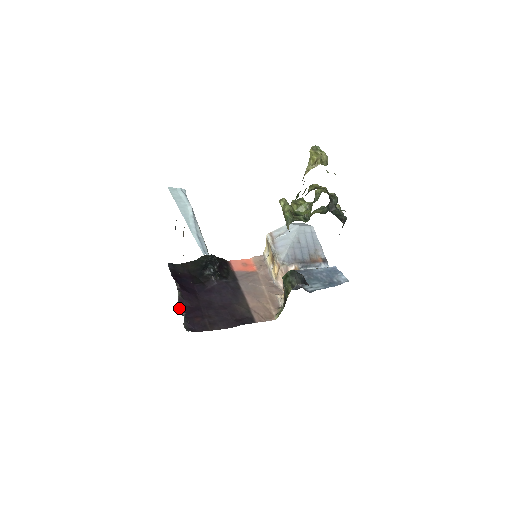
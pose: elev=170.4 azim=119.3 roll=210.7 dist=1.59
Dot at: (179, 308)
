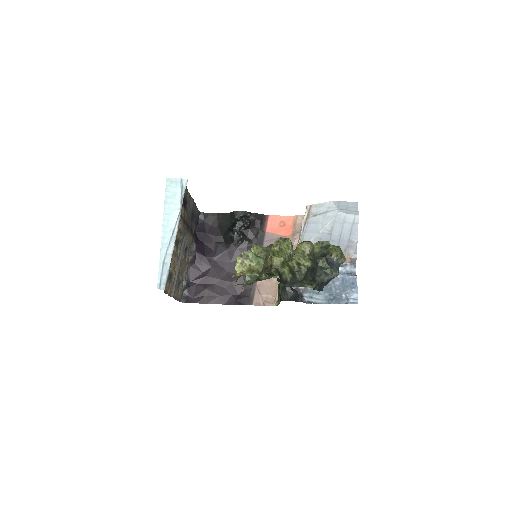
Dot at: (186, 273)
